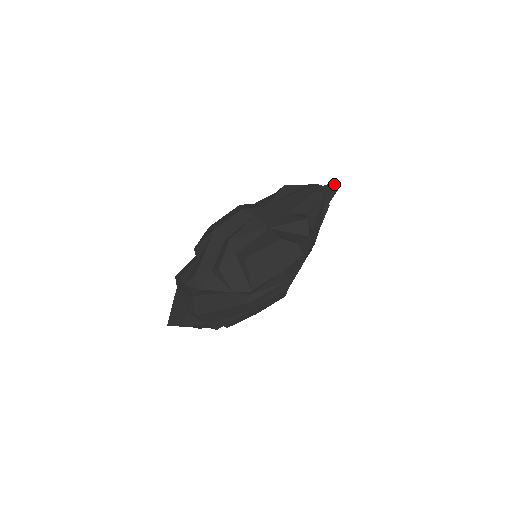
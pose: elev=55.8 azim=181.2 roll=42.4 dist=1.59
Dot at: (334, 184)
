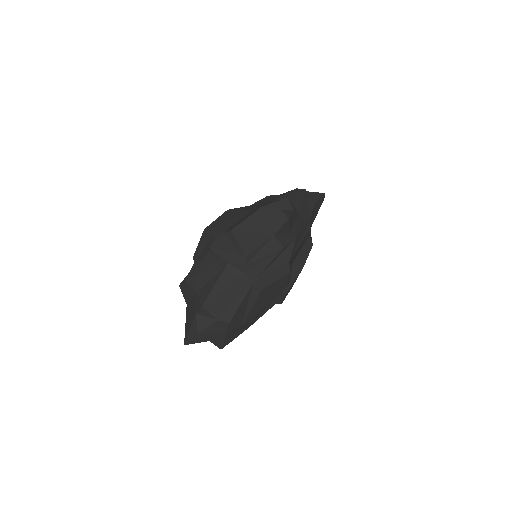
Dot at: (318, 193)
